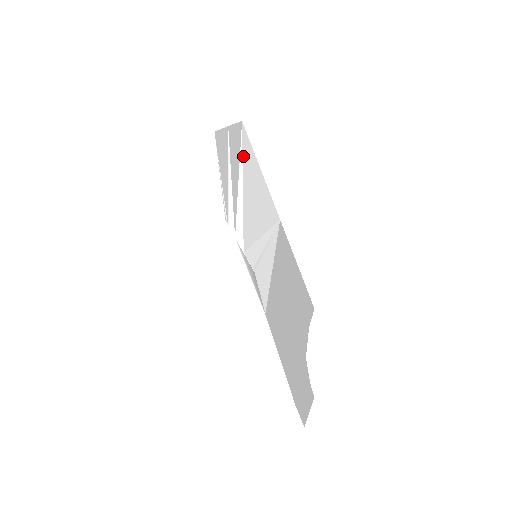
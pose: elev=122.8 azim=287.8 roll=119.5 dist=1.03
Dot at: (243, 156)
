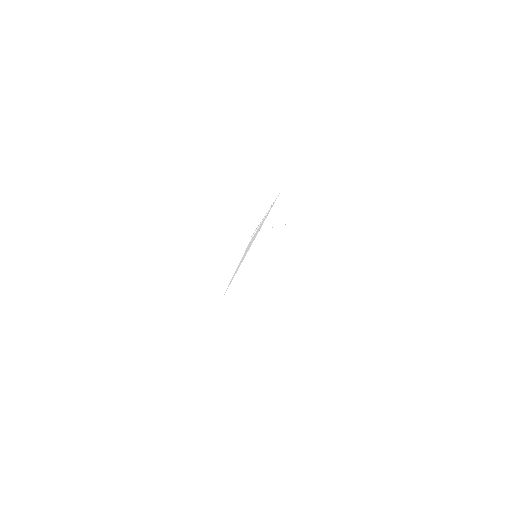
Dot at: occluded
